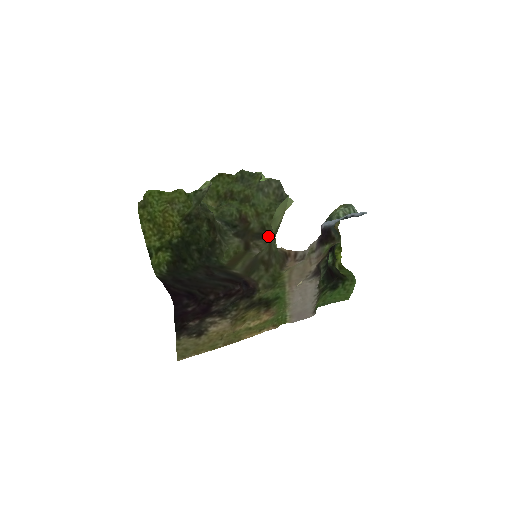
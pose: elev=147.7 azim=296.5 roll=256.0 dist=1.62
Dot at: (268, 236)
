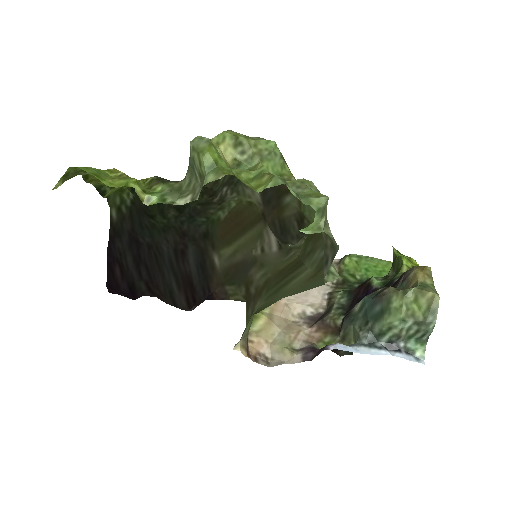
Dot at: (292, 242)
